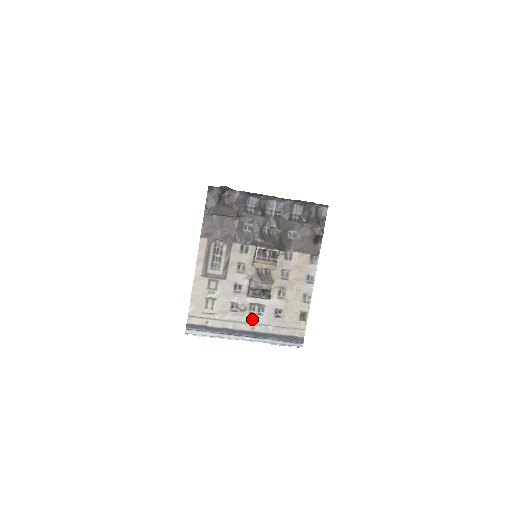
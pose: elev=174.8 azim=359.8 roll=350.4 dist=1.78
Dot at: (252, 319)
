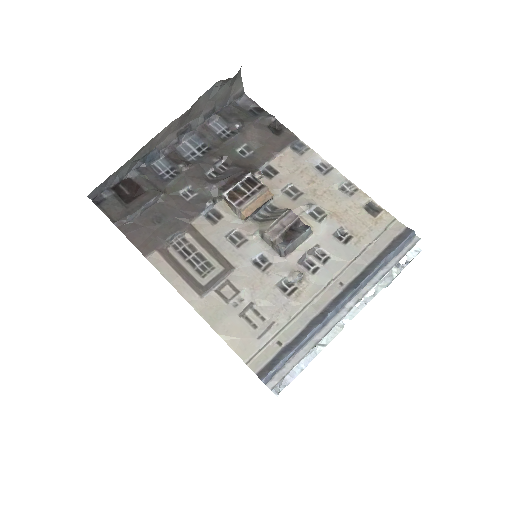
Dot at: (325, 276)
